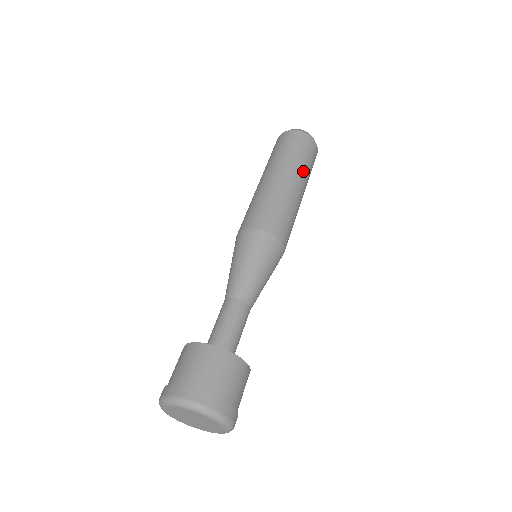
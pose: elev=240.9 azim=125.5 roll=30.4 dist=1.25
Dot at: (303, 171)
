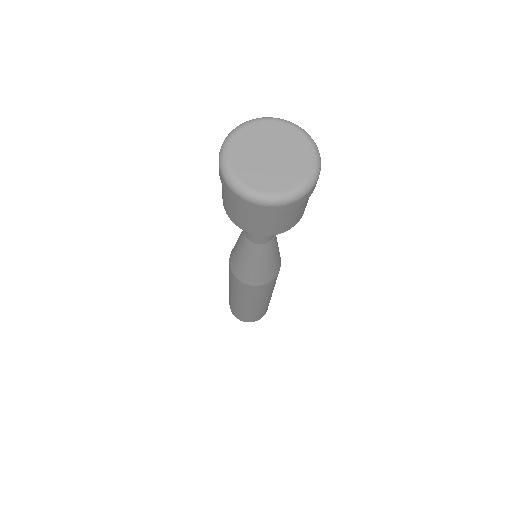
Dot at: occluded
